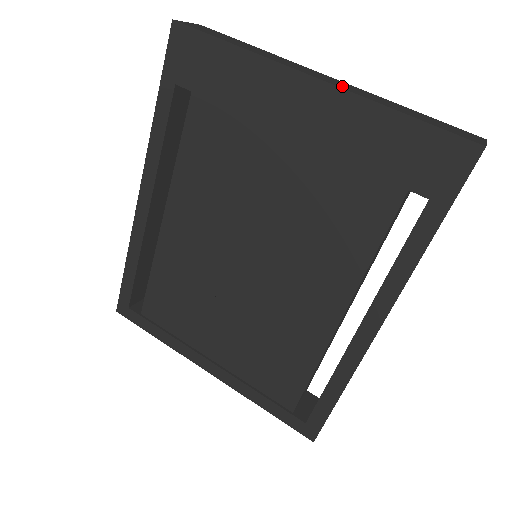
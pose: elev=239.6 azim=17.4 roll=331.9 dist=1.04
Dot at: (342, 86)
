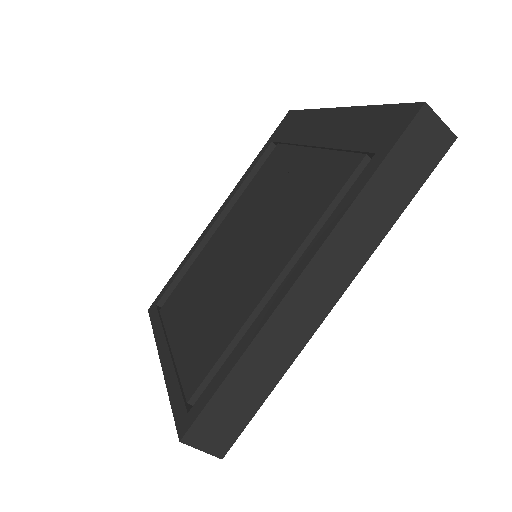
Dot at: occluded
